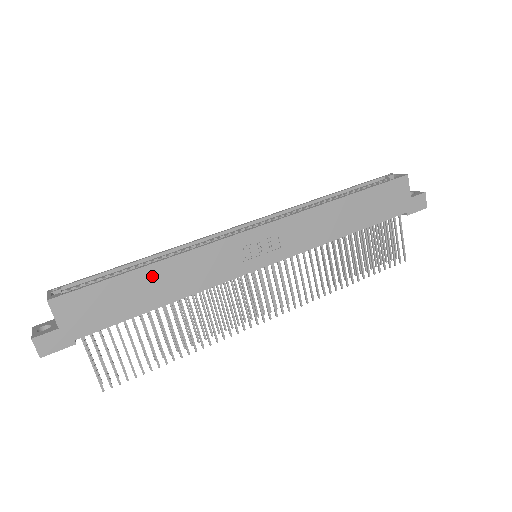
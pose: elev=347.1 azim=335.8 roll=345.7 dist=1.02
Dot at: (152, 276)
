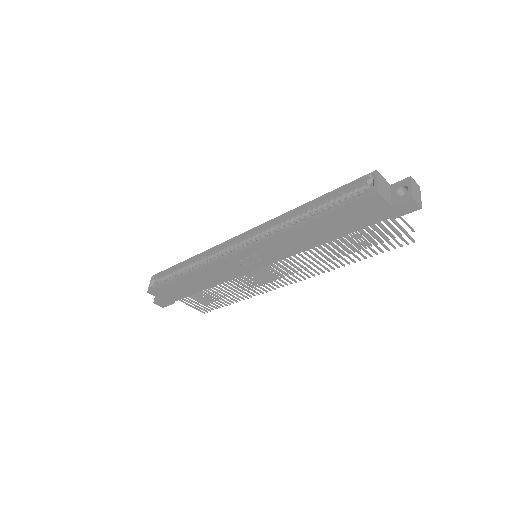
Dot at: (189, 280)
